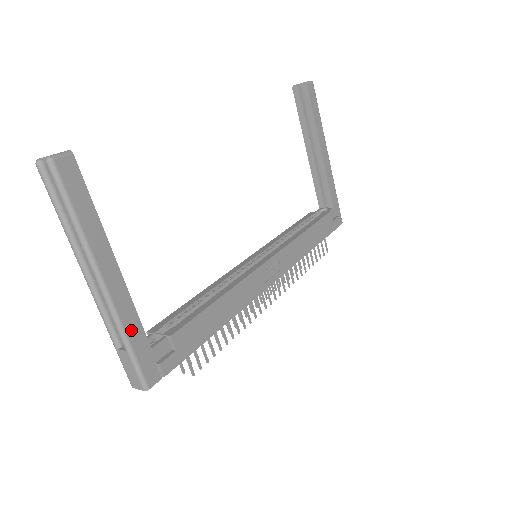
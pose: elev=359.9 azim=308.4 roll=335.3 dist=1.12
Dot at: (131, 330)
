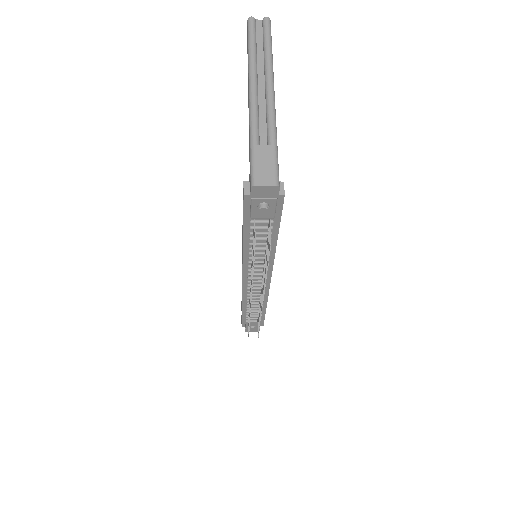
Dot at: occluded
